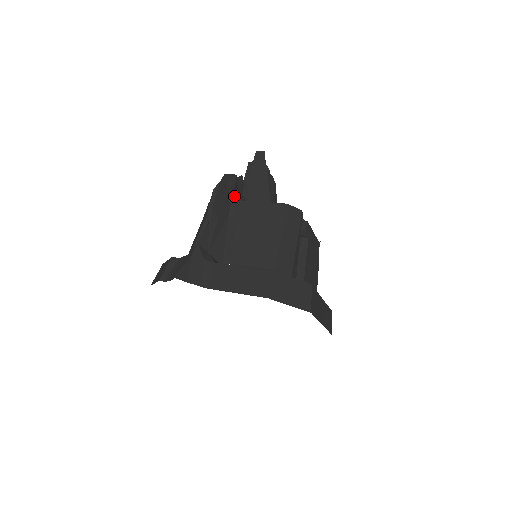
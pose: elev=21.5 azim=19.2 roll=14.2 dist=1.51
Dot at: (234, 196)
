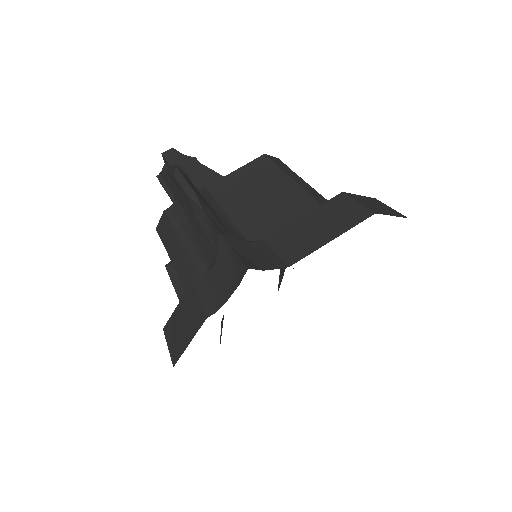
Dot at: occluded
